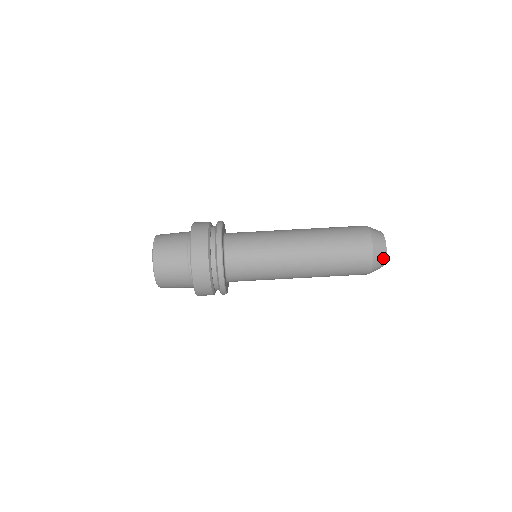
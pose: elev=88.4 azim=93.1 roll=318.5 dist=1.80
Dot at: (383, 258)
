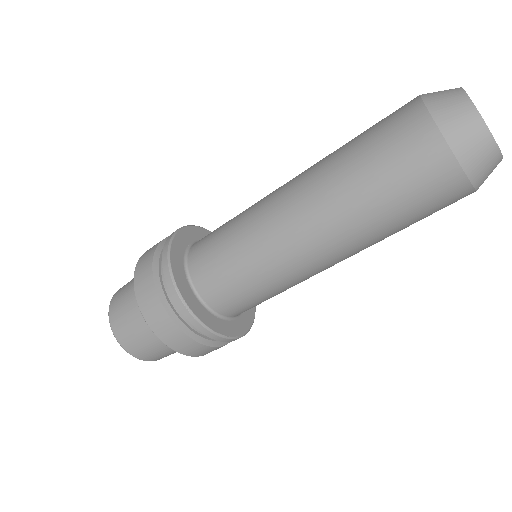
Dot at: (479, 133)
